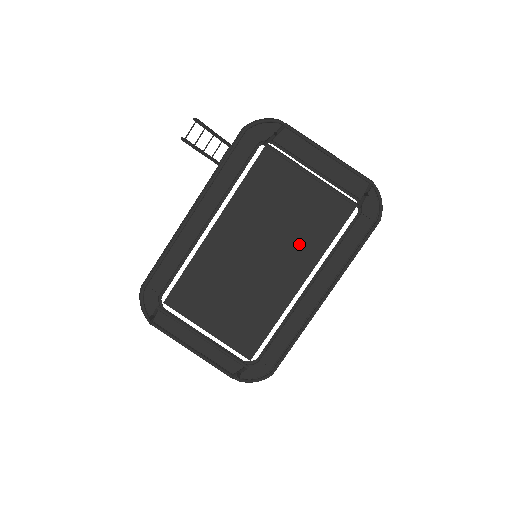
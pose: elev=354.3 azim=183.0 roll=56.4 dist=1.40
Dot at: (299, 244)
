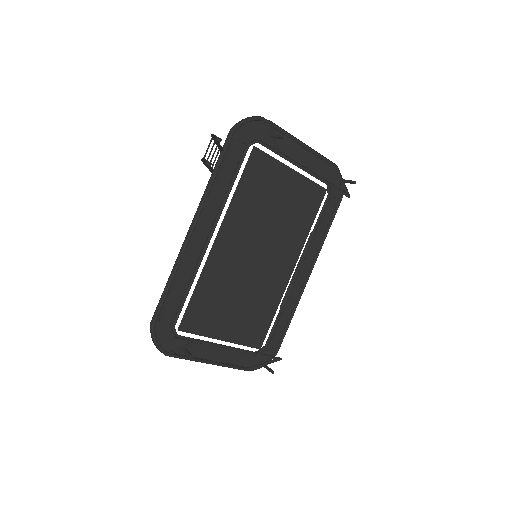
Dot at: (289, 234)
